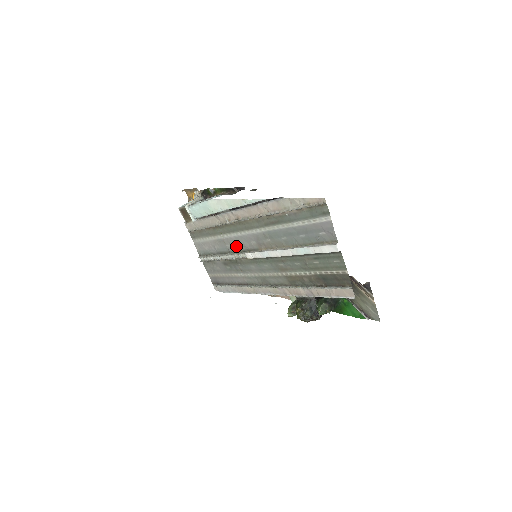
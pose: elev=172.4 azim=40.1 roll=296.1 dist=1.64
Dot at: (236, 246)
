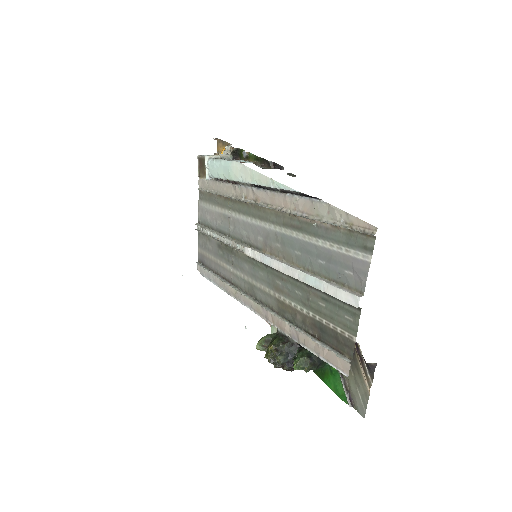
Dot at: (239, 232)
